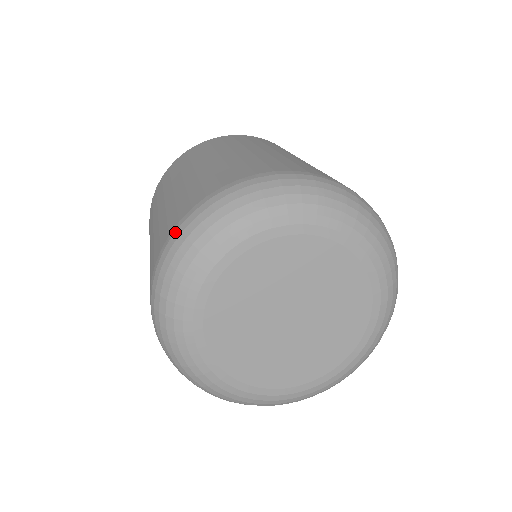
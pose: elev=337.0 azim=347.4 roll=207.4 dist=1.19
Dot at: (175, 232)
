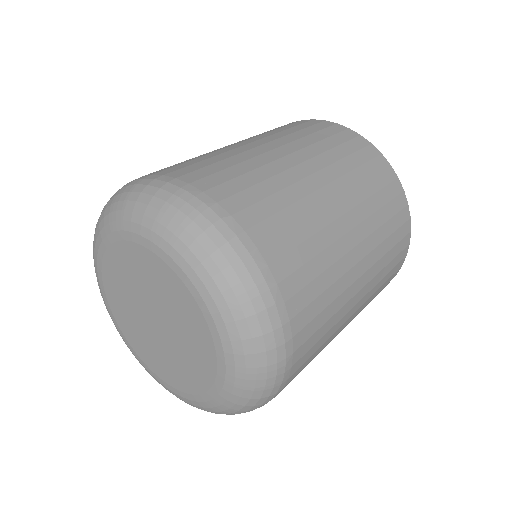
Dot at: occluded
